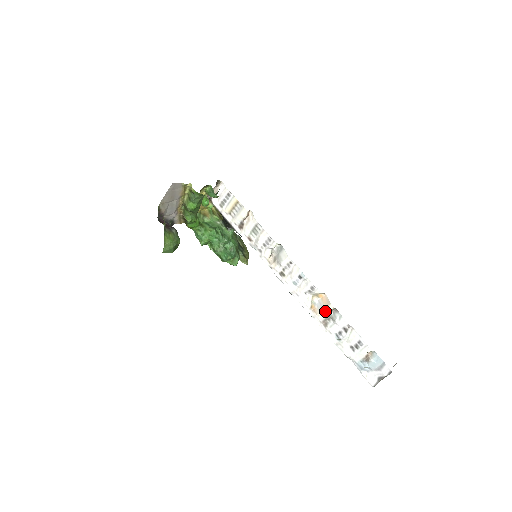
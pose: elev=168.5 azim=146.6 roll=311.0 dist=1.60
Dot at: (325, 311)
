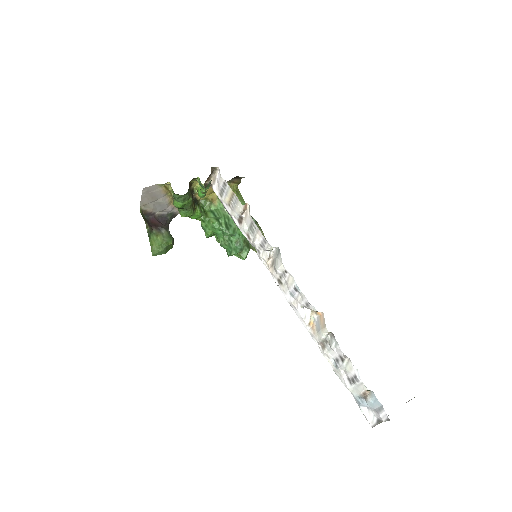
Dot at: (321, 333)
